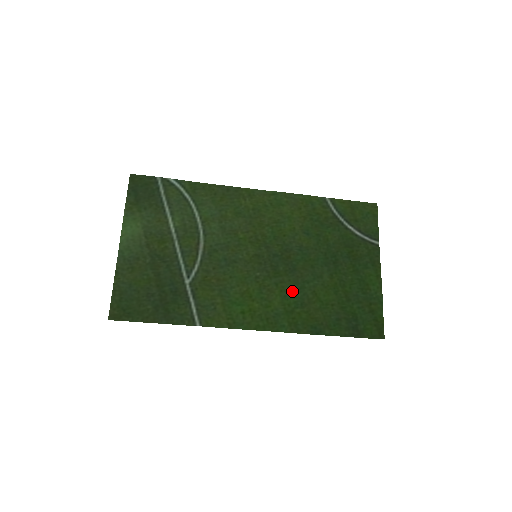
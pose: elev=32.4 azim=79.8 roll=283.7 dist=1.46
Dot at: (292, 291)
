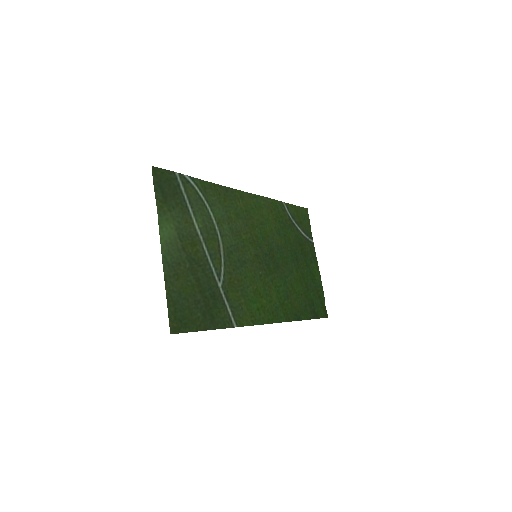
Dot at: (281, 286)
